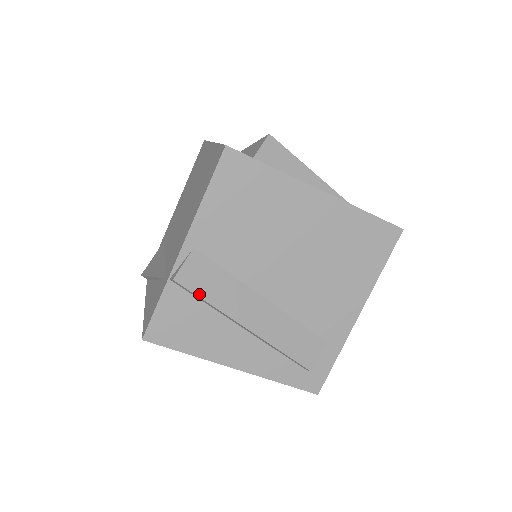
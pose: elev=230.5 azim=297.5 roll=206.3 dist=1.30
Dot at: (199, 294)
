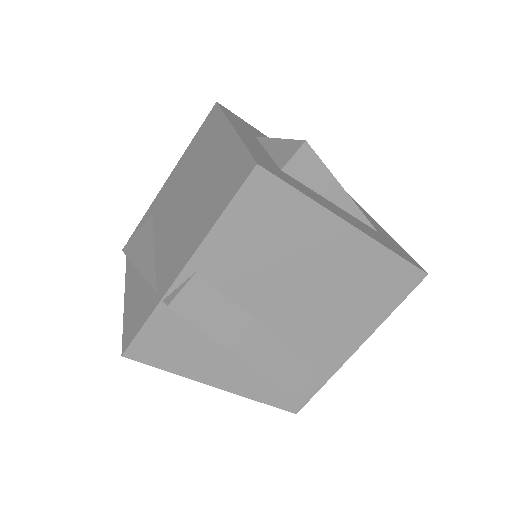
Dot at: (194, 322)
